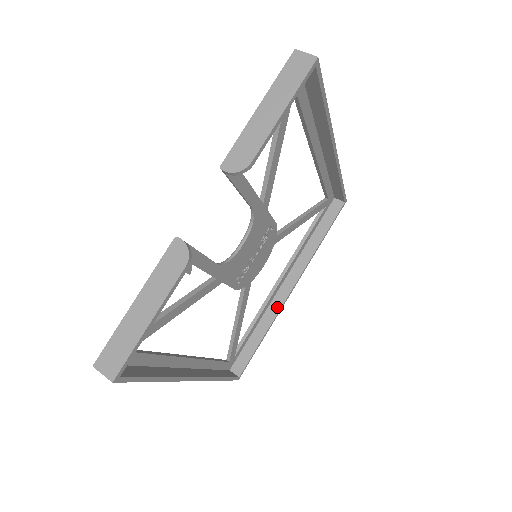
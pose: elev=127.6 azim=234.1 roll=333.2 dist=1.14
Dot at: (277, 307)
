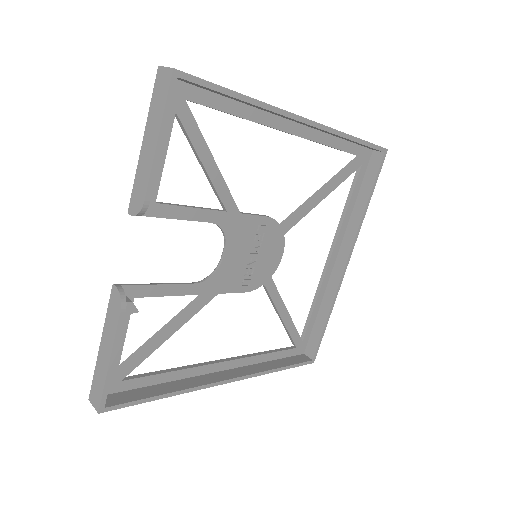
Dot at: (335, 285)
